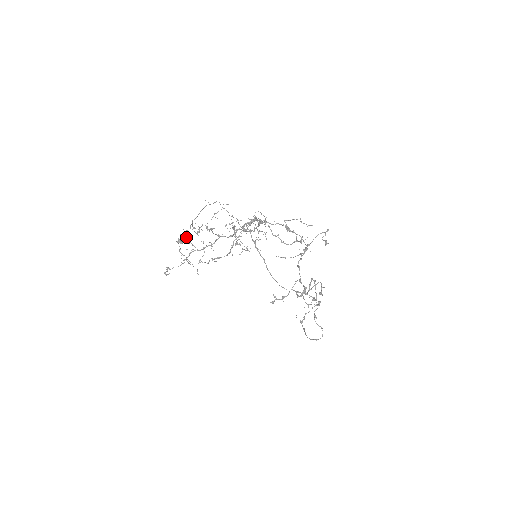
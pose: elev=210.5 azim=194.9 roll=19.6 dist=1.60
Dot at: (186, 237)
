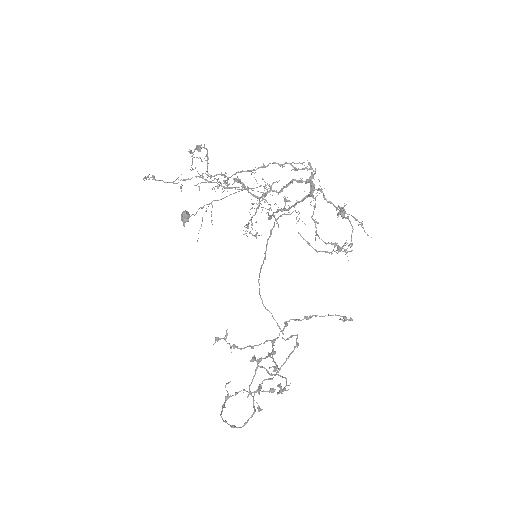
Dot at: (189, 215)
